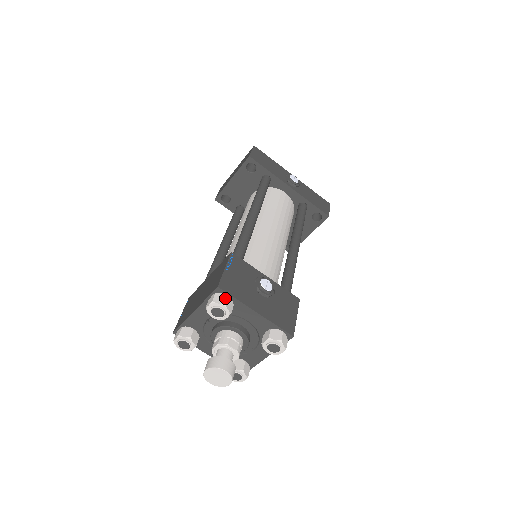
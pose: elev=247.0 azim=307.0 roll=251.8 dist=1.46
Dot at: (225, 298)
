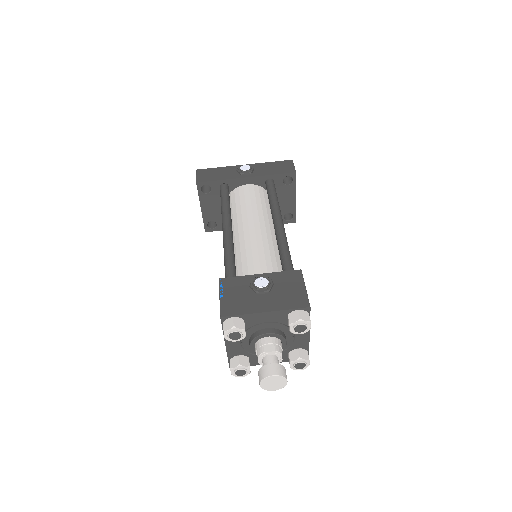
Dot at: (231, 321)
